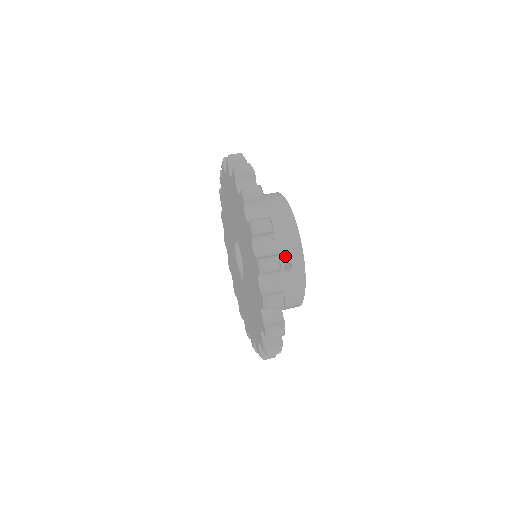
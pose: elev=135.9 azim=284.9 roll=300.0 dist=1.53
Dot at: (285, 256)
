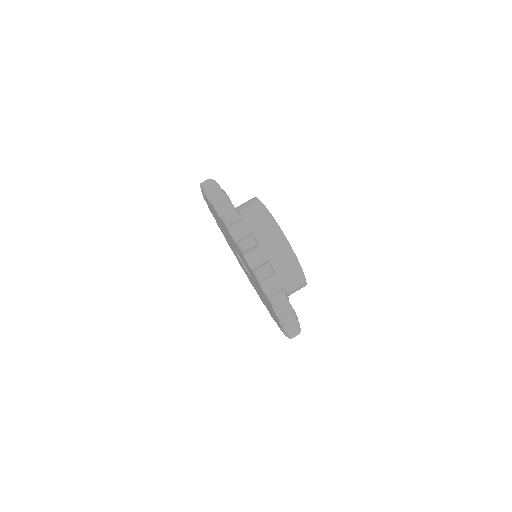
Dot at: (293, 291)
